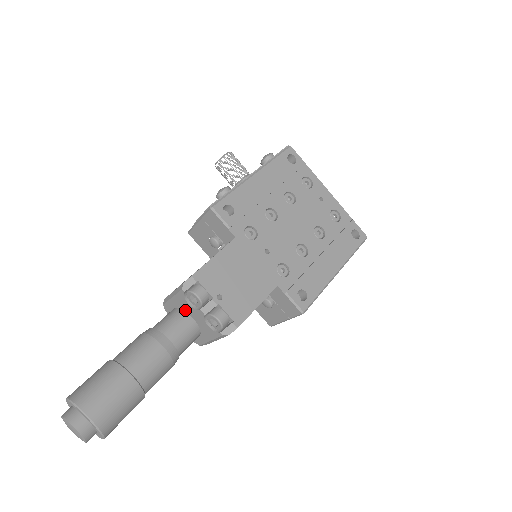
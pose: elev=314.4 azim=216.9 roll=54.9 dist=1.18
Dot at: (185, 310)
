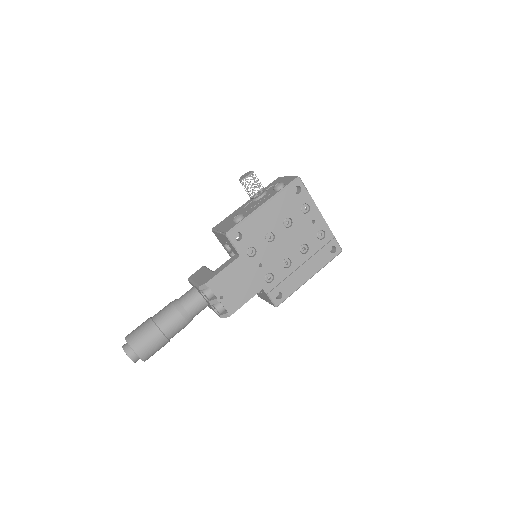
Dot at: (200, 293)
